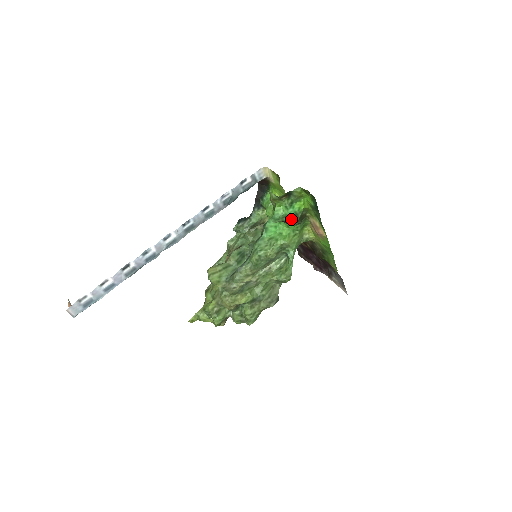
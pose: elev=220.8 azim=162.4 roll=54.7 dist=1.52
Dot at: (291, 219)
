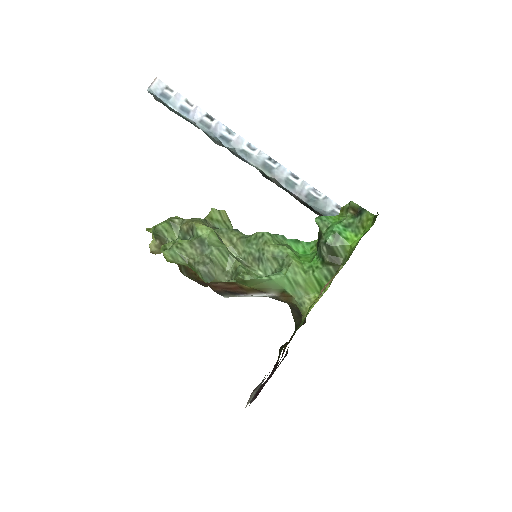
Dot at: (329, 234)
